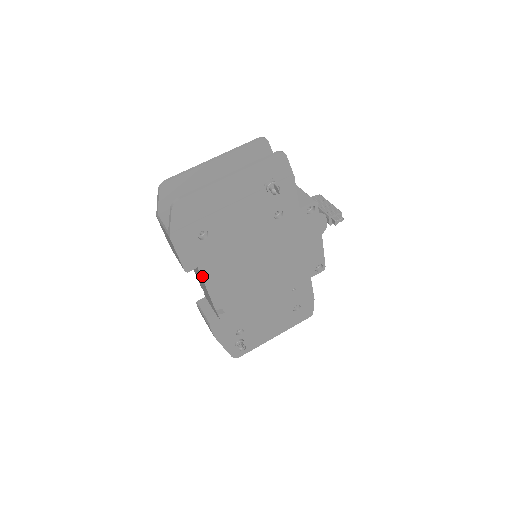
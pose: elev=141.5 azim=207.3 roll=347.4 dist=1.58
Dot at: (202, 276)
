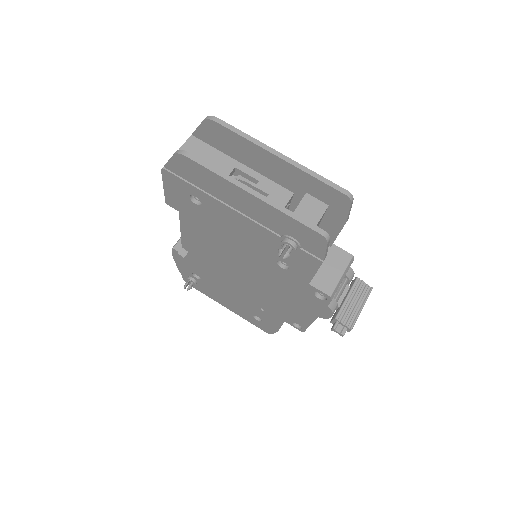
Dot at: (181, 220)
